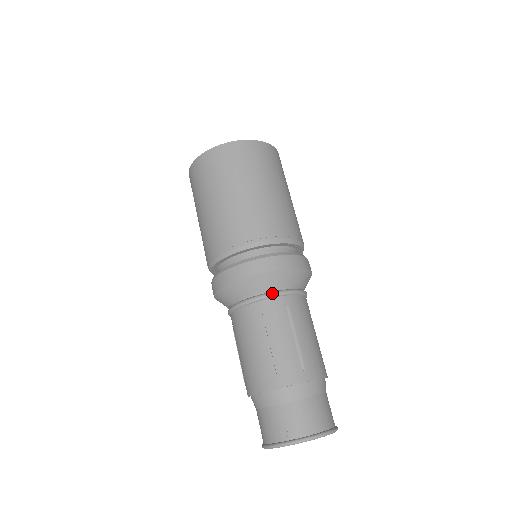
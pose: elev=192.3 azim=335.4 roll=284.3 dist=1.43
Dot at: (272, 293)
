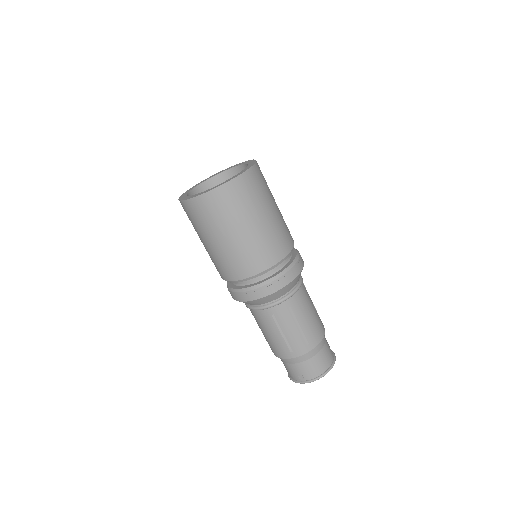
Dot at: (276, 303)
